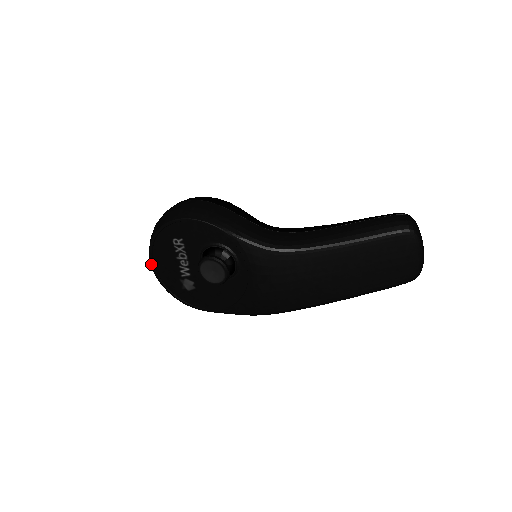
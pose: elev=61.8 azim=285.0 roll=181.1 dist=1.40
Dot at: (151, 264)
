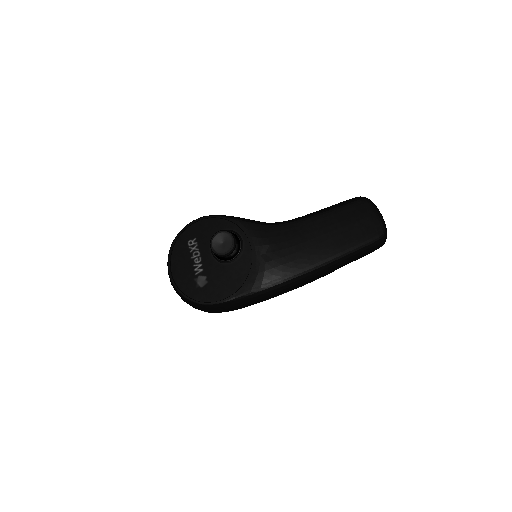
Dot at: (169, 272)
